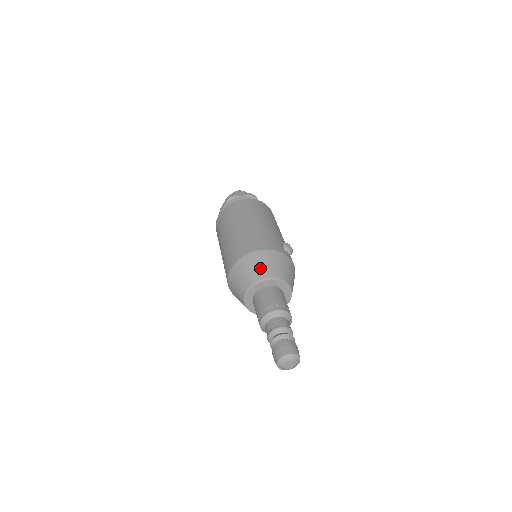
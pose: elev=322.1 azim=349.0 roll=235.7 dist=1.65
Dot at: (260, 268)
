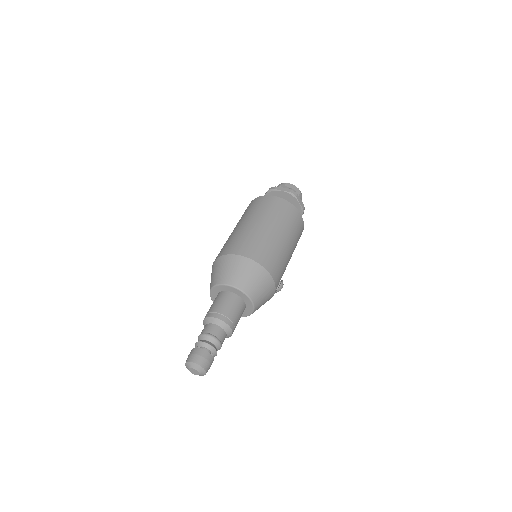
Dot at: (255, 285)
